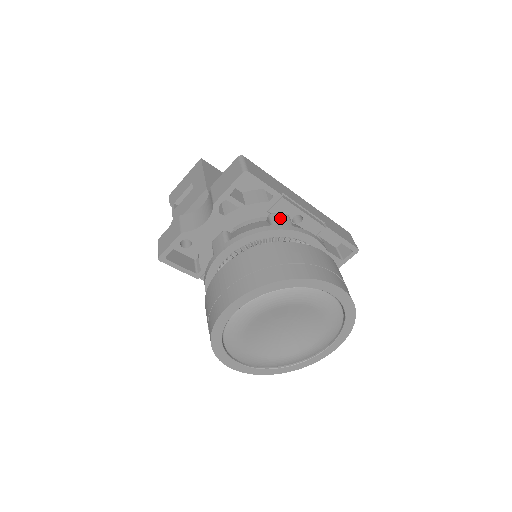
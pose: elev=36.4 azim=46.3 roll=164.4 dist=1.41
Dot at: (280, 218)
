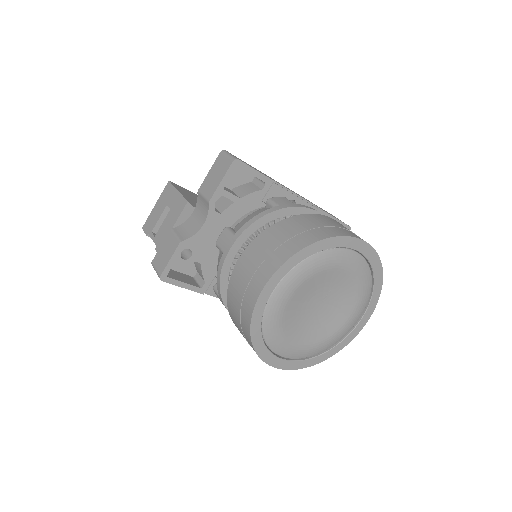
Dot at: (280, 200)
